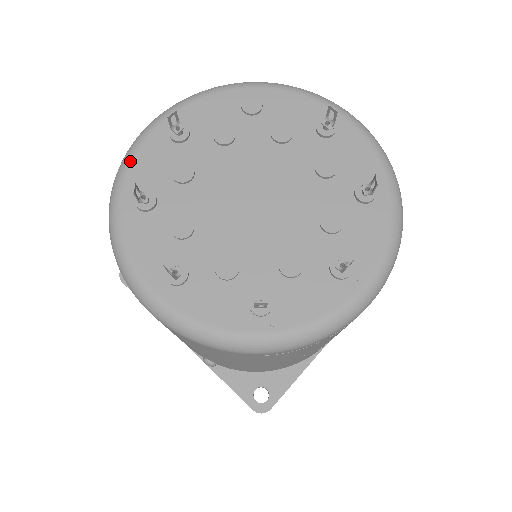
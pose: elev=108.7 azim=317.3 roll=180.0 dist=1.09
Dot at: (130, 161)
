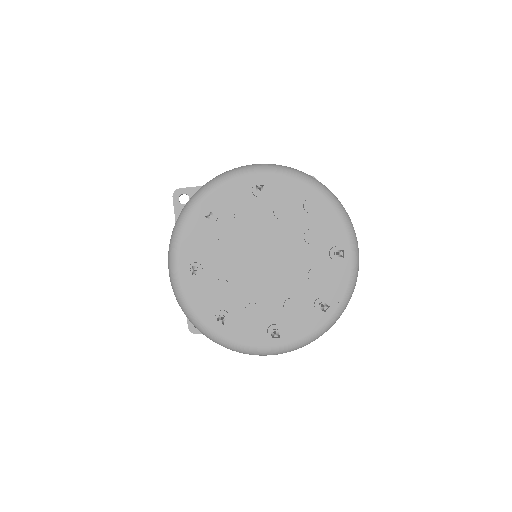
Dot at: (221, 184)
